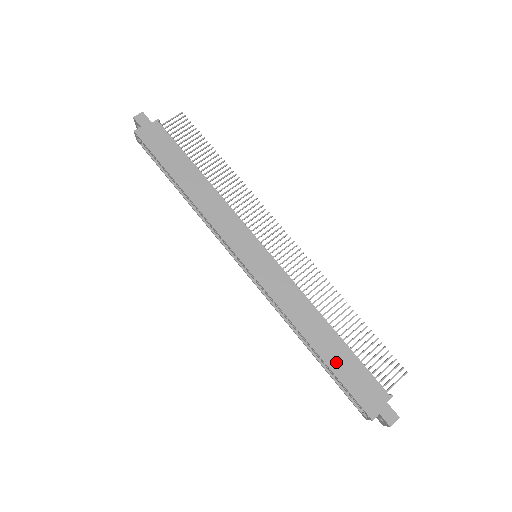
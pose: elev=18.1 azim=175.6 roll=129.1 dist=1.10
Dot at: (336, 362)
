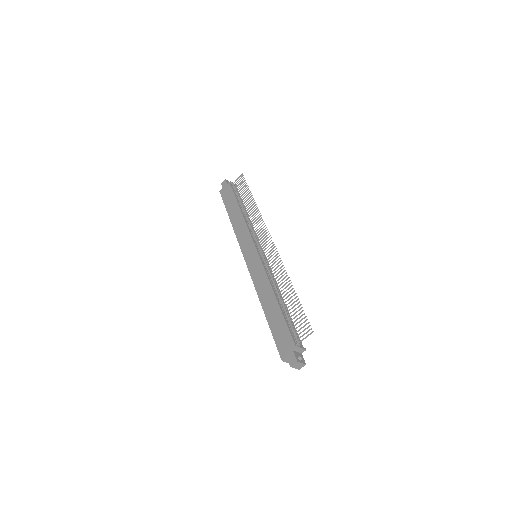
Dot at: (273, 322)
